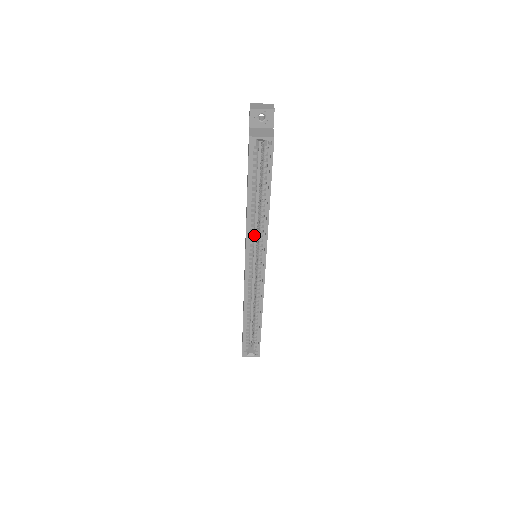
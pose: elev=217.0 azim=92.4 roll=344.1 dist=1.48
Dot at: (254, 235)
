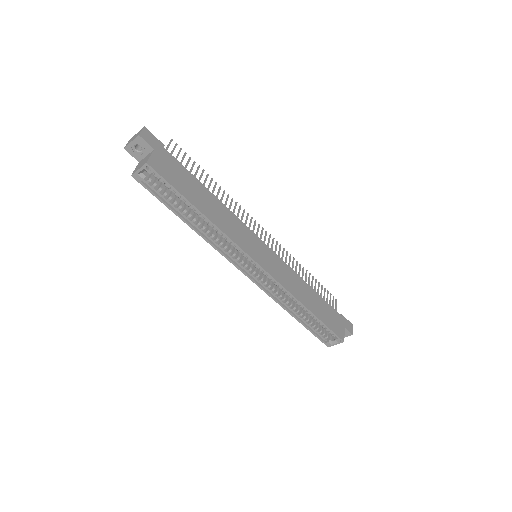
Dot at: (226, 244)
